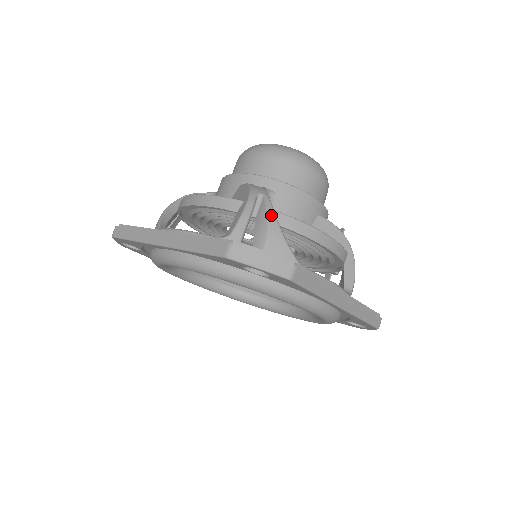
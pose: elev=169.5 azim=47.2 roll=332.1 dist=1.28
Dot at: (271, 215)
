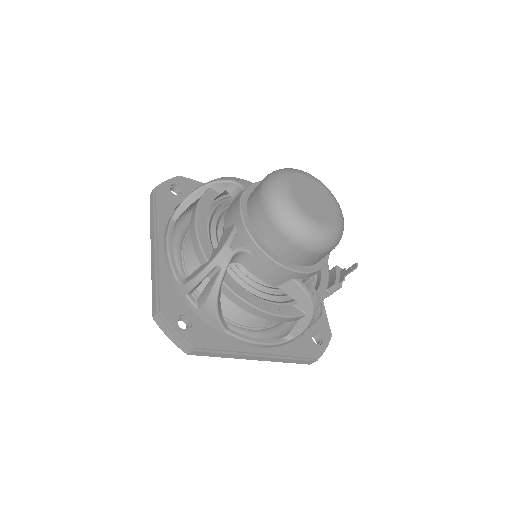
Dot at: (214, 291)
